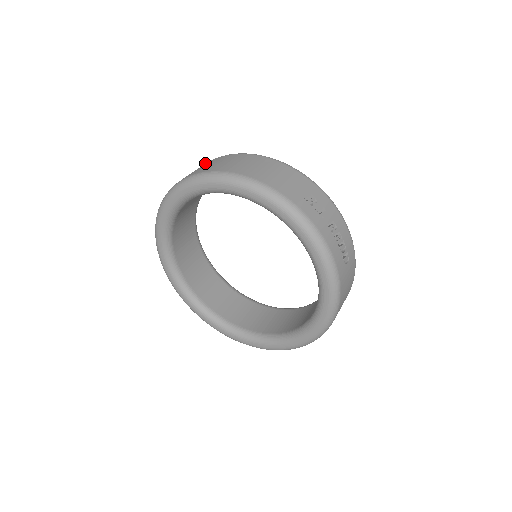
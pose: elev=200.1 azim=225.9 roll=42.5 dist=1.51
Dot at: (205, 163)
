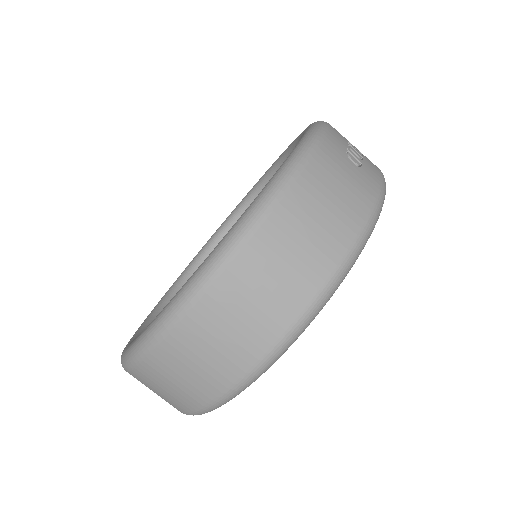
Dot at: occluded
